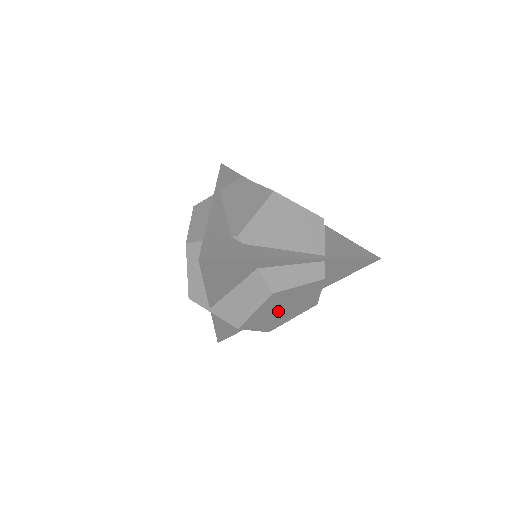
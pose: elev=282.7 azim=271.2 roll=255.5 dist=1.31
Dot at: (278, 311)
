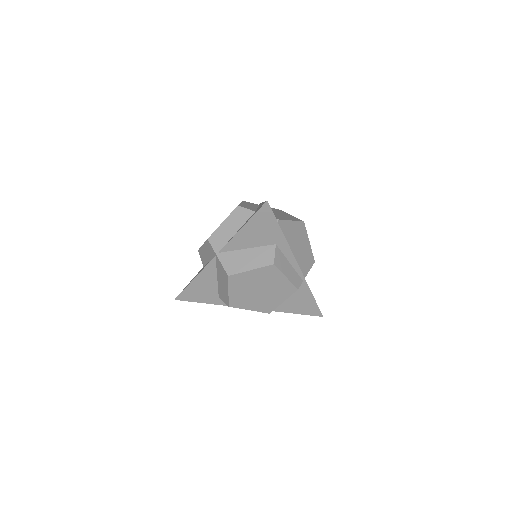
Dot at: (255, 289)
